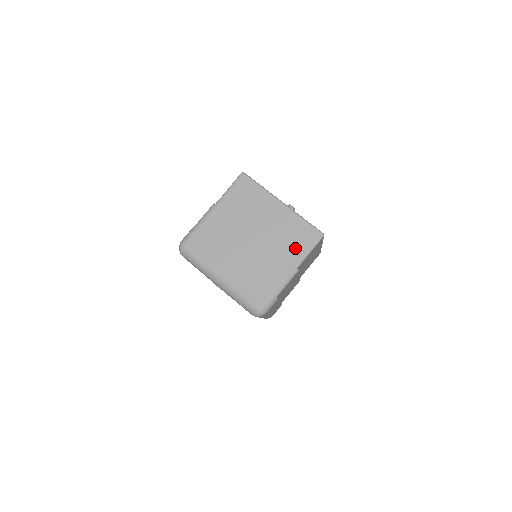
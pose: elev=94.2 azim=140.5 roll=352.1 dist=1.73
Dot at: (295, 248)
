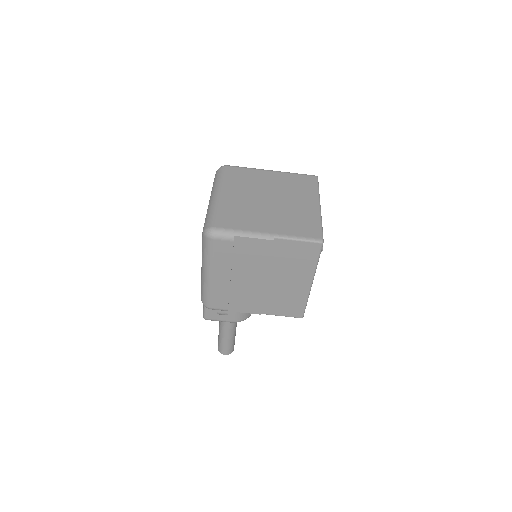
Dot at: (291, 228)
